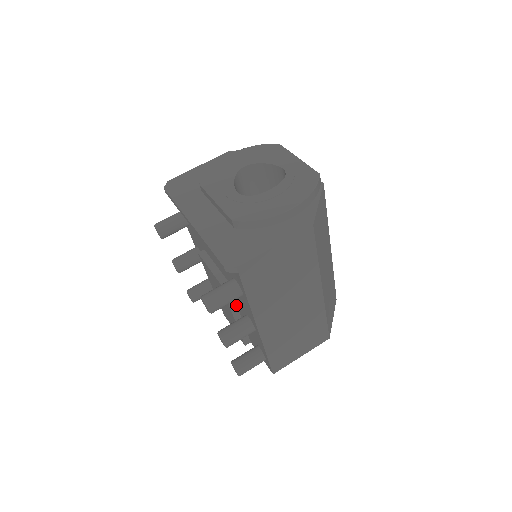
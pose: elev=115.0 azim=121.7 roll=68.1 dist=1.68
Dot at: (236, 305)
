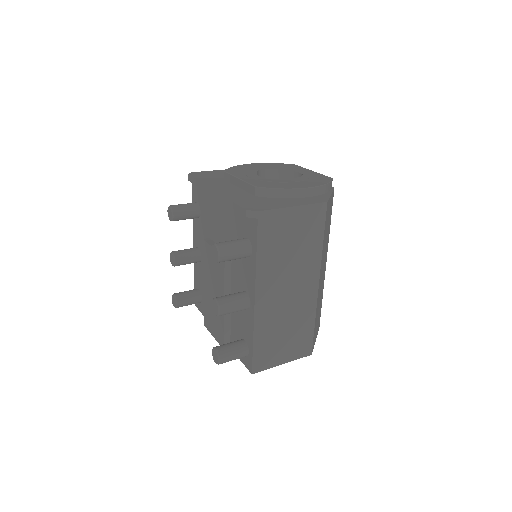
Dot at: (230, 291)
